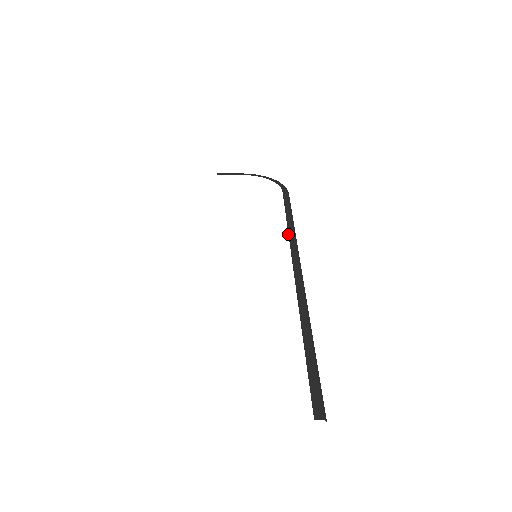
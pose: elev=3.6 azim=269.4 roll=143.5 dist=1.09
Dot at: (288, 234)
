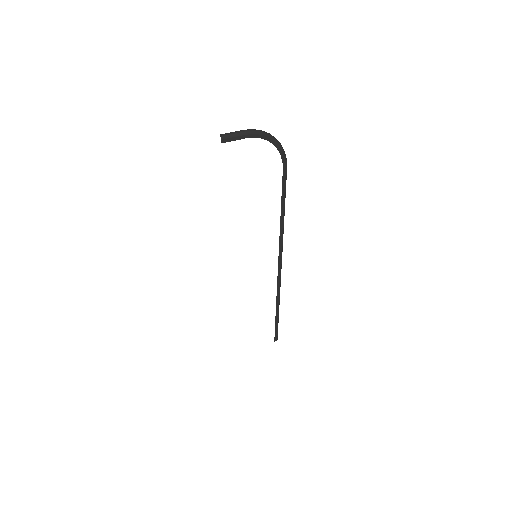
Dot at: (279, 237)
